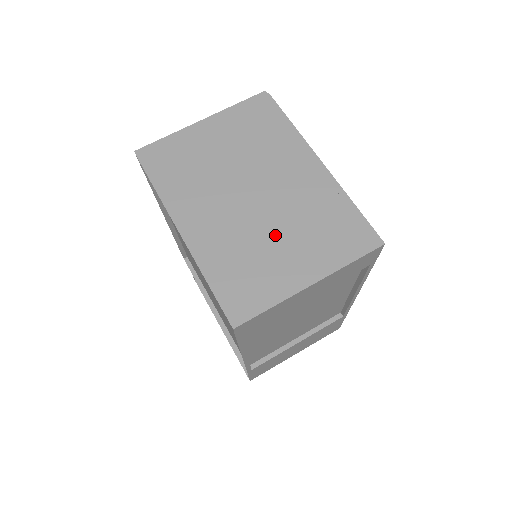
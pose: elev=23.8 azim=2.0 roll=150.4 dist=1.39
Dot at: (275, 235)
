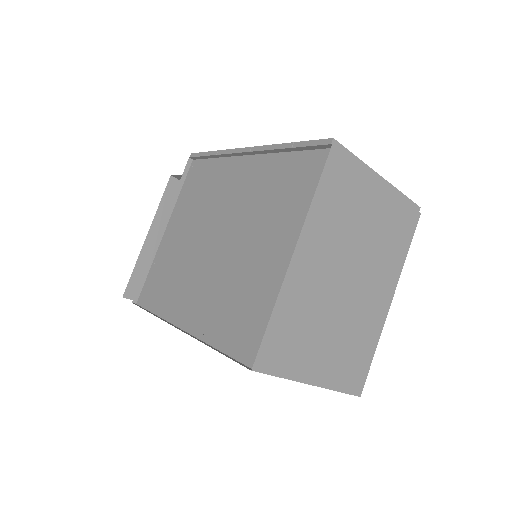
Dot at: (330, 326)
